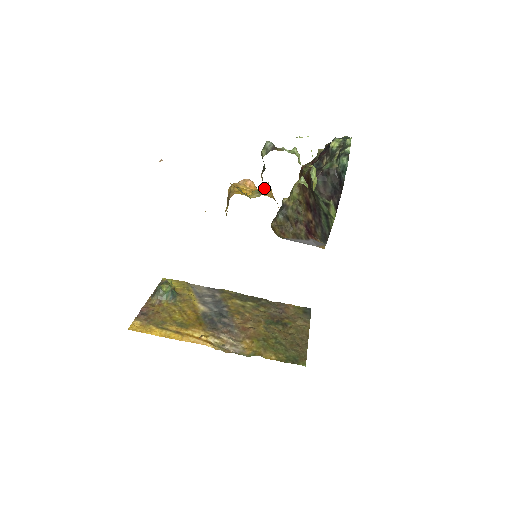
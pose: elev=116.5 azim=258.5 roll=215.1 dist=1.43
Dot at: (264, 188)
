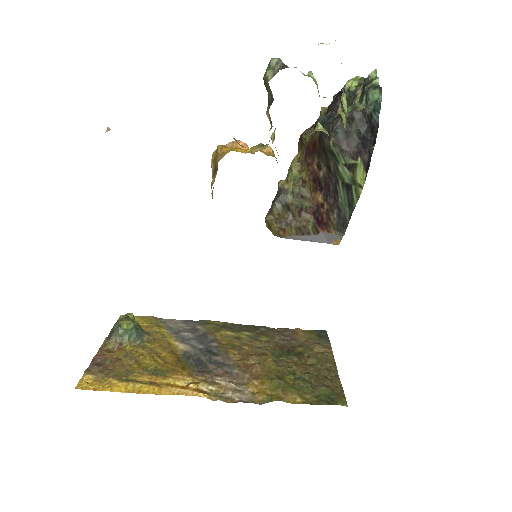
Dot at: (263, 149)
